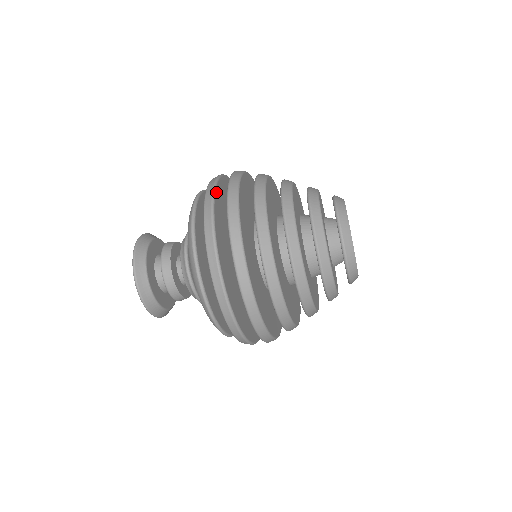
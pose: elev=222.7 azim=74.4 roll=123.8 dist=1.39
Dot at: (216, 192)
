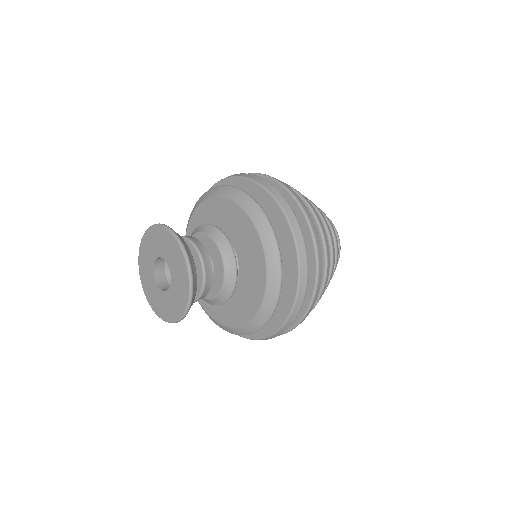
Dot at: (305, 258)
